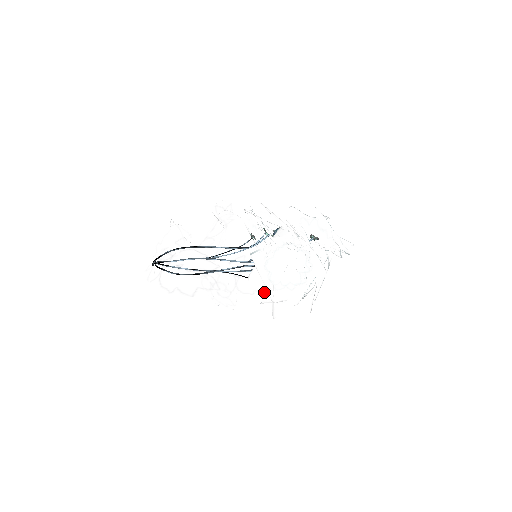
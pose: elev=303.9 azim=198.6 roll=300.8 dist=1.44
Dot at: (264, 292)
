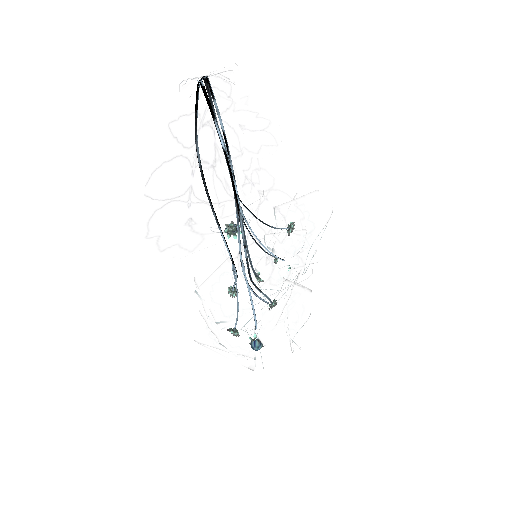
Dot at: occluded
